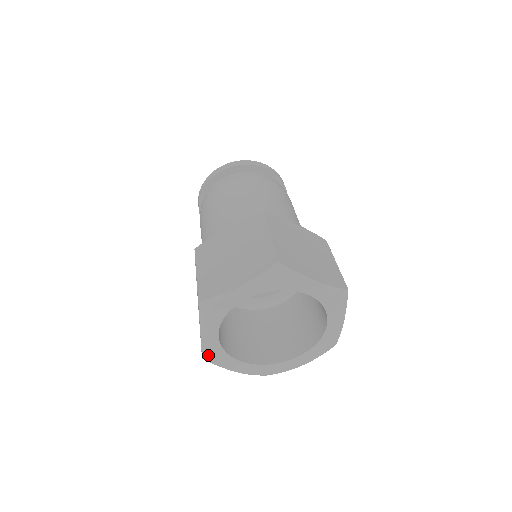
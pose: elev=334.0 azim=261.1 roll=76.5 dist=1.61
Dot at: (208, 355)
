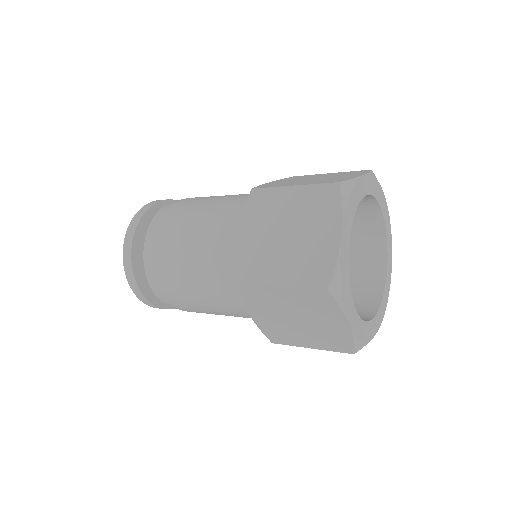
Dot at: (340, 275)
